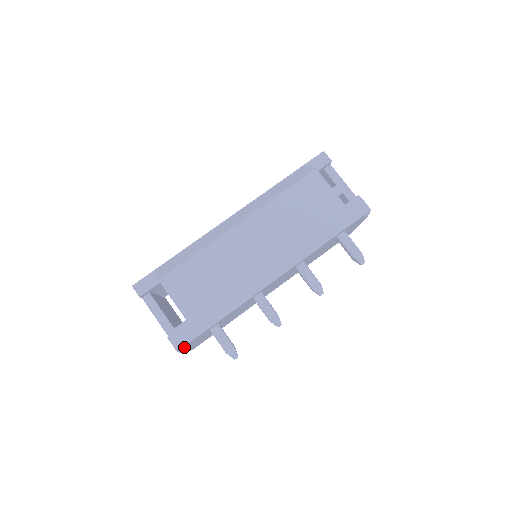
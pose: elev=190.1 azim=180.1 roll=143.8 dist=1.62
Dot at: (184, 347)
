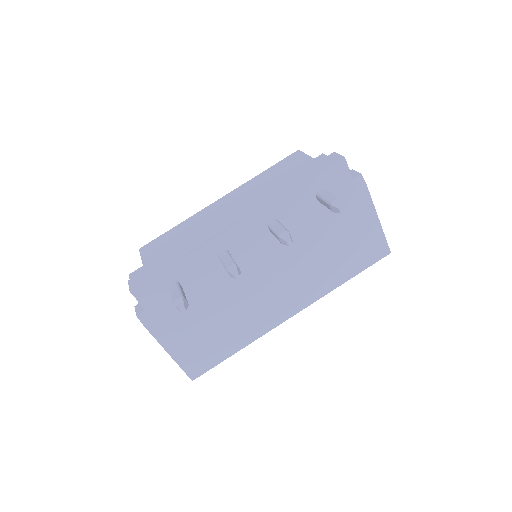
Dot at: (136, 299)
